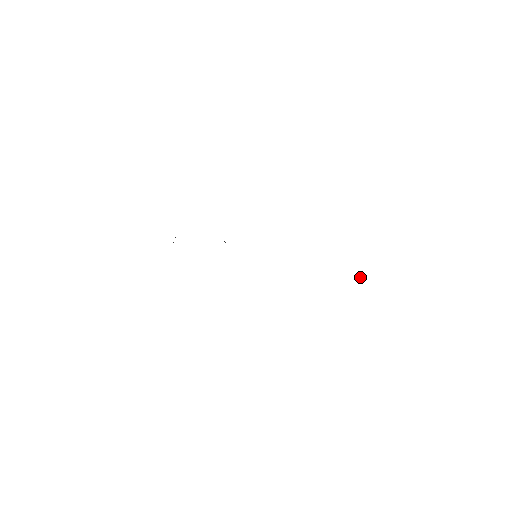
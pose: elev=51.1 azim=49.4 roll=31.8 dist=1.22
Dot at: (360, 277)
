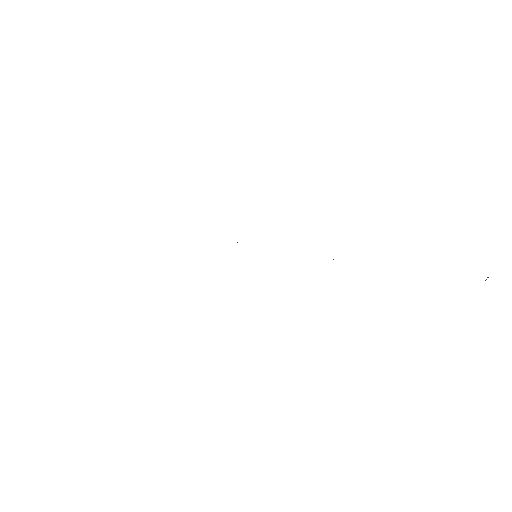
Dot at: occluded
